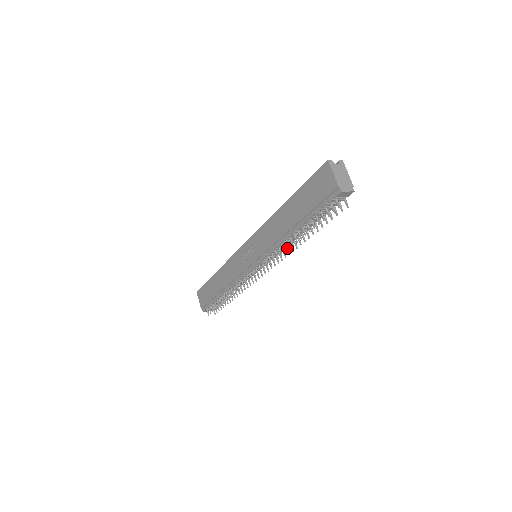
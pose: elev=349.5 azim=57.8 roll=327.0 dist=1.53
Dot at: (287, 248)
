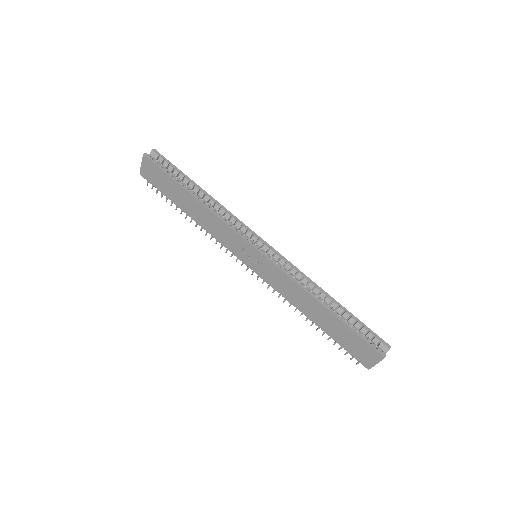
Dot at: occluded
